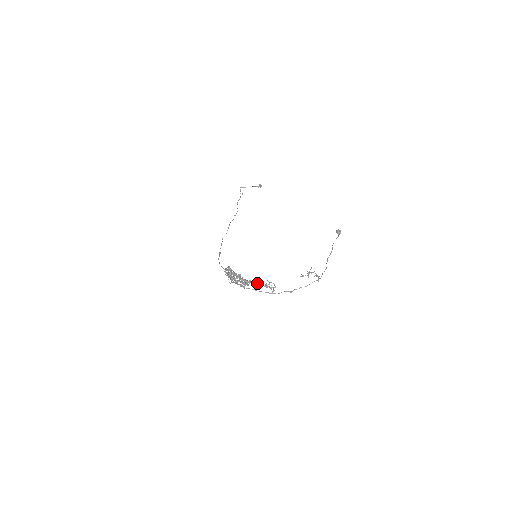
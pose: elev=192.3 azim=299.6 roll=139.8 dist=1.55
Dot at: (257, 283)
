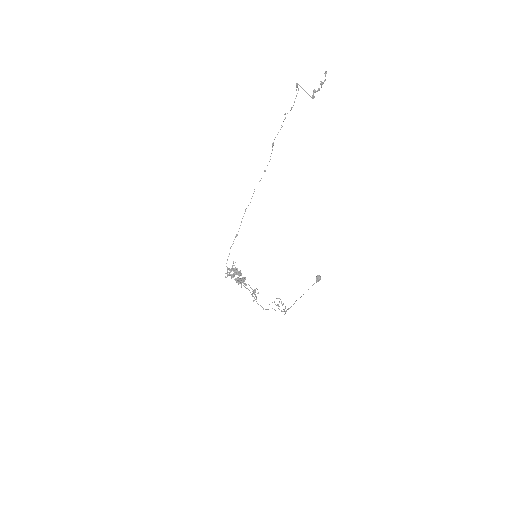
Dot at: occluded
